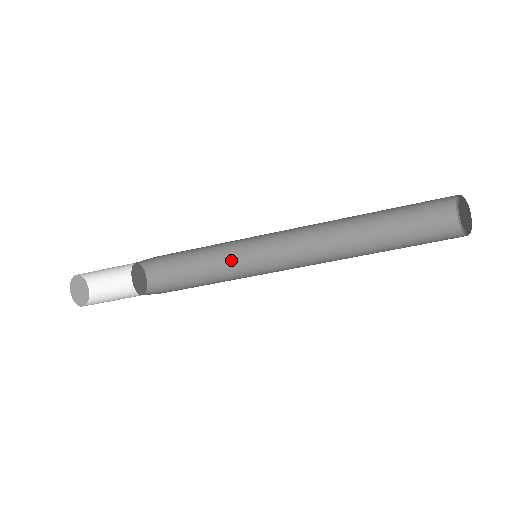
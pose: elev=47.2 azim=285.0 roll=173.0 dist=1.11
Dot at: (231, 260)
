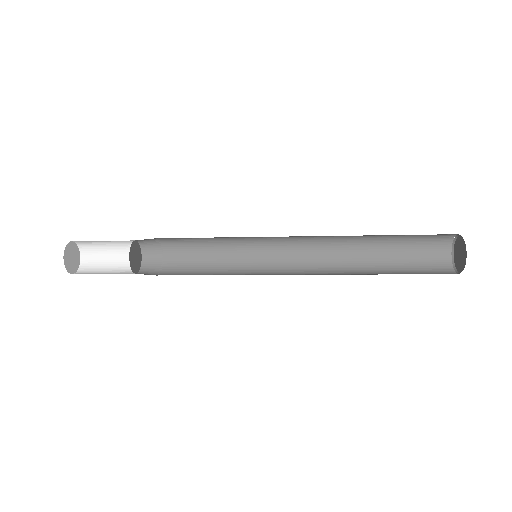
Dot at: (227, 238)
